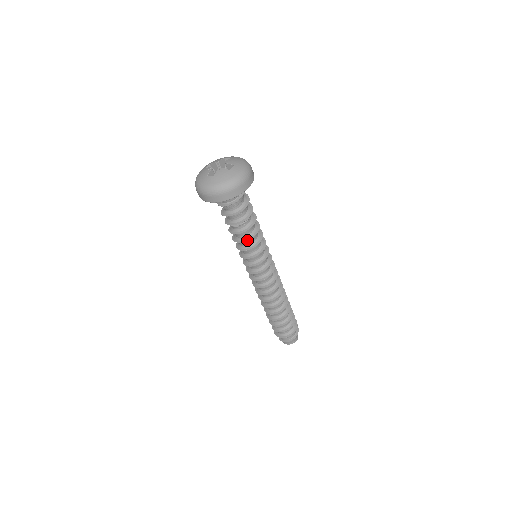
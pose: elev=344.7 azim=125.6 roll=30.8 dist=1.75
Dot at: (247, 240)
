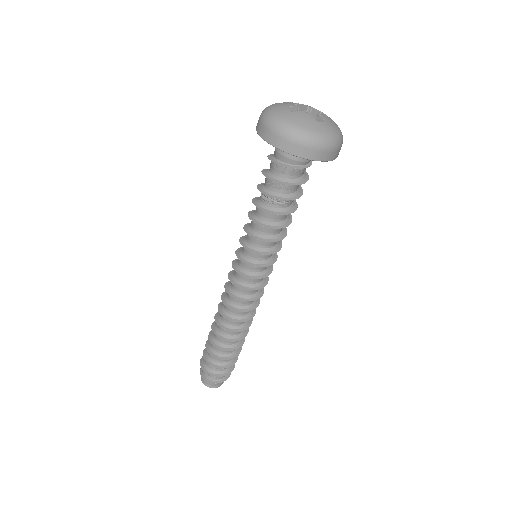
Dot at: (263, 225)
